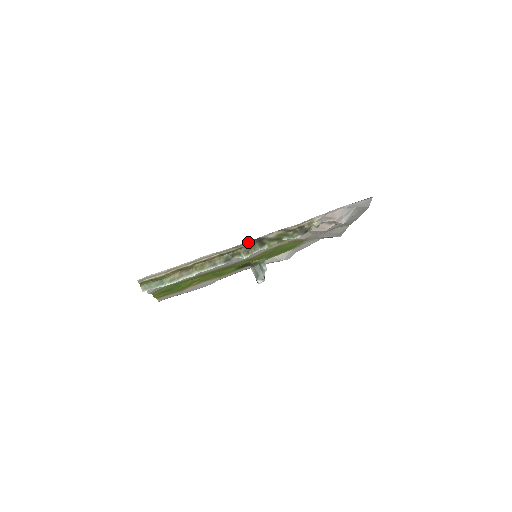
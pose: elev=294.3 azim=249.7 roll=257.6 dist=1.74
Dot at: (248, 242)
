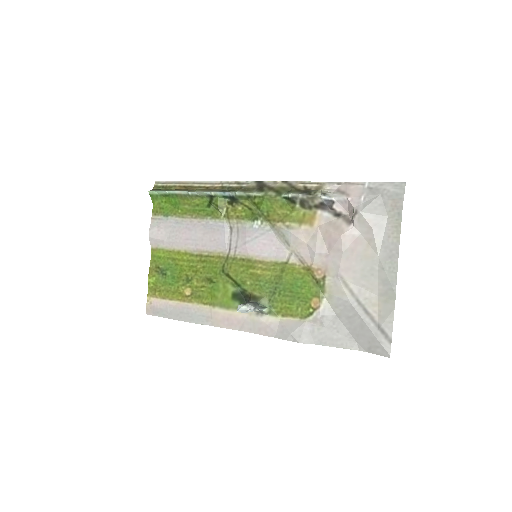
Dot at: (251, 183)
